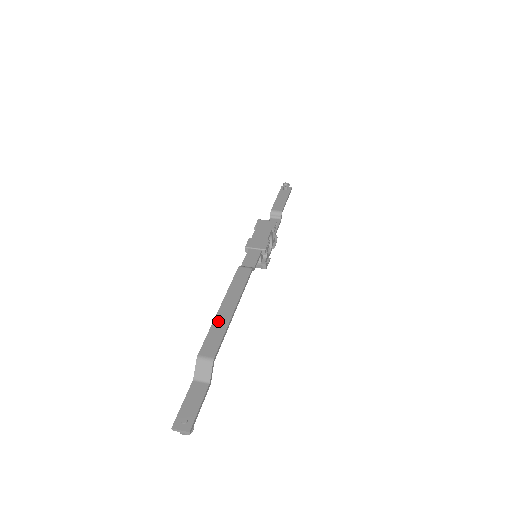
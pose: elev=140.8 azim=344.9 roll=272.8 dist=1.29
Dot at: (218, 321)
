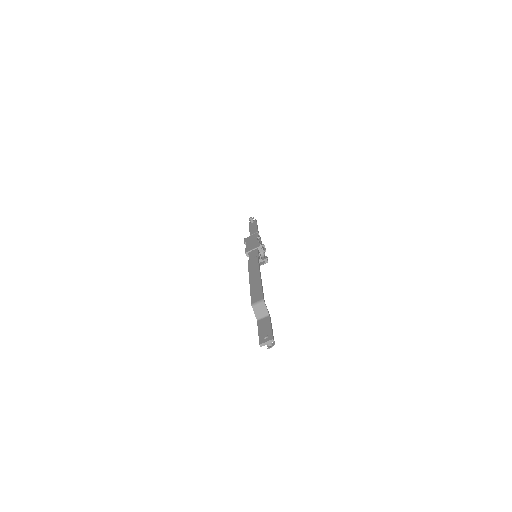
Dot at: (253, 285)
